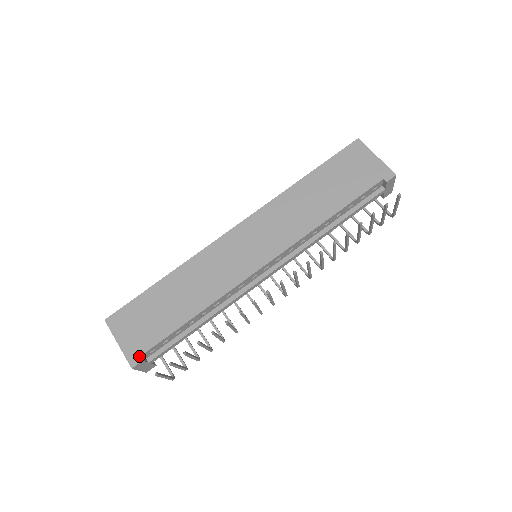
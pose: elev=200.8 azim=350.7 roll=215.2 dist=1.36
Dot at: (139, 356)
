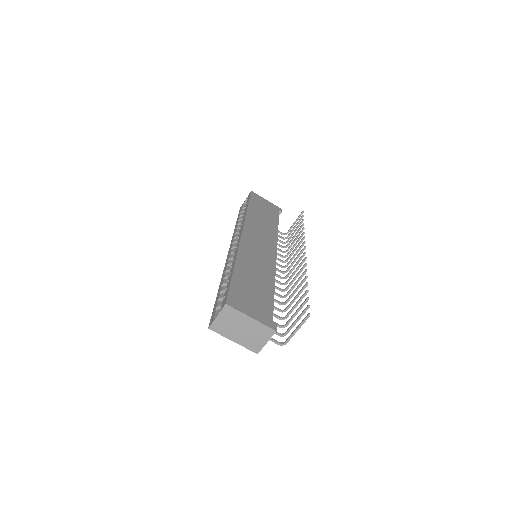
Dot at: (272, 321)
